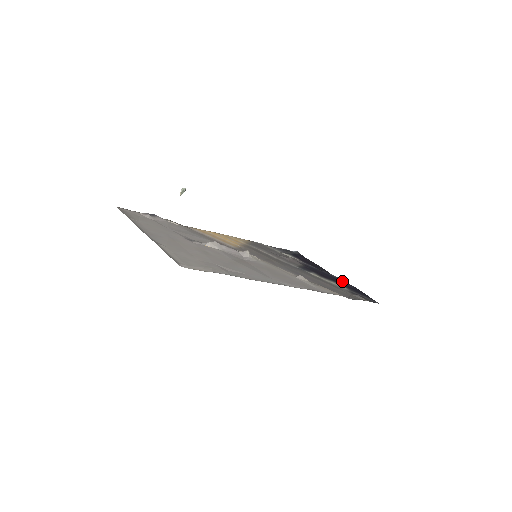
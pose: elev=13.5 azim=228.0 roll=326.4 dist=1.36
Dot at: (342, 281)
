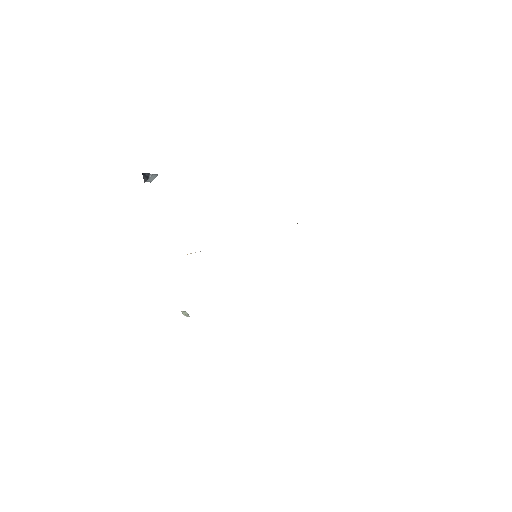
Dot at: occluded
